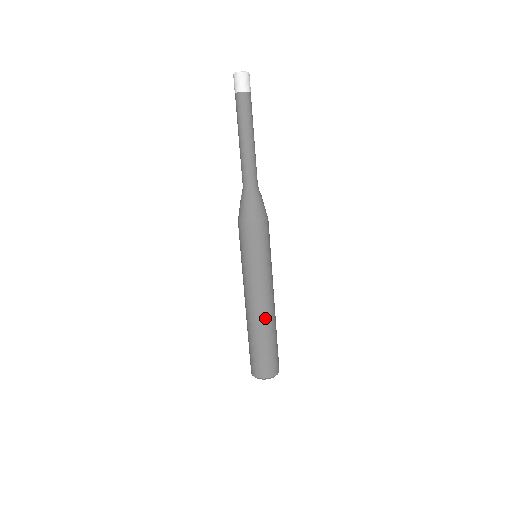
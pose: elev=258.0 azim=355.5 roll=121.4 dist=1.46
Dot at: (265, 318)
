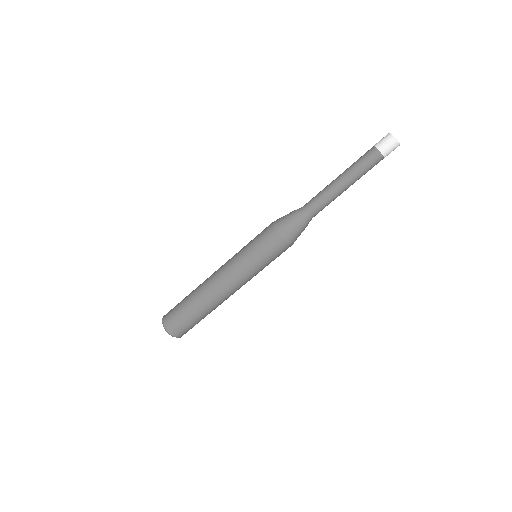
Dot at: (207, 292)
